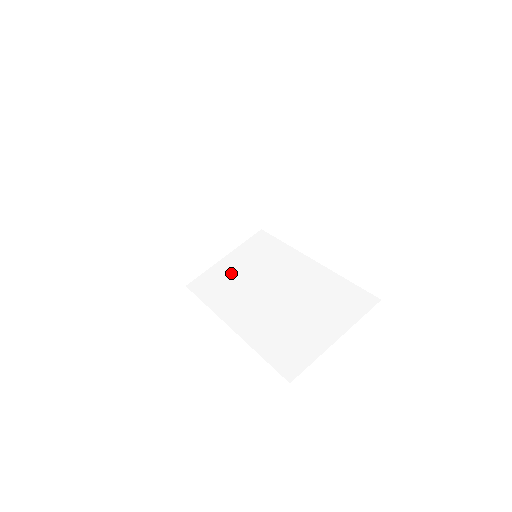
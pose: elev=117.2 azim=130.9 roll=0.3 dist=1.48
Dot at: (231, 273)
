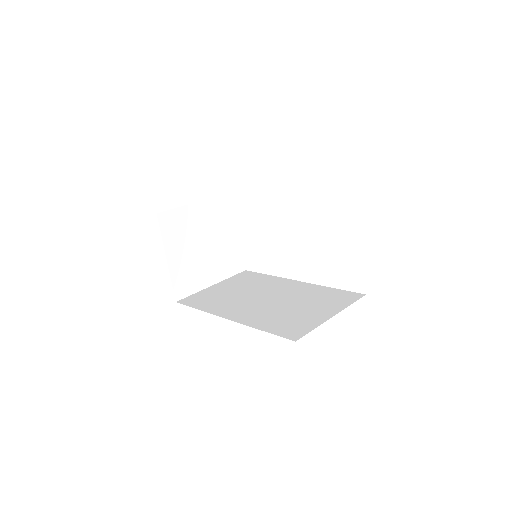
Dot at: (221, 292)
